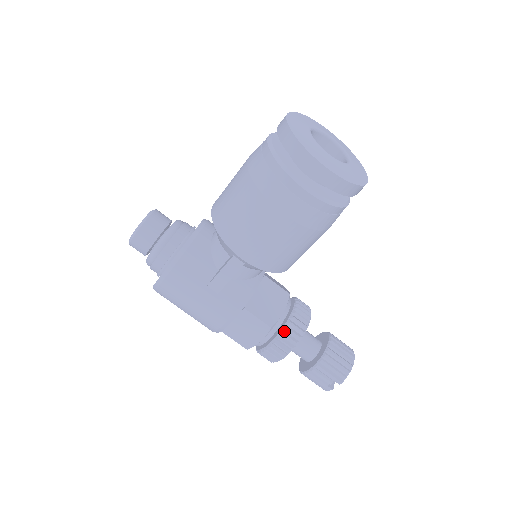
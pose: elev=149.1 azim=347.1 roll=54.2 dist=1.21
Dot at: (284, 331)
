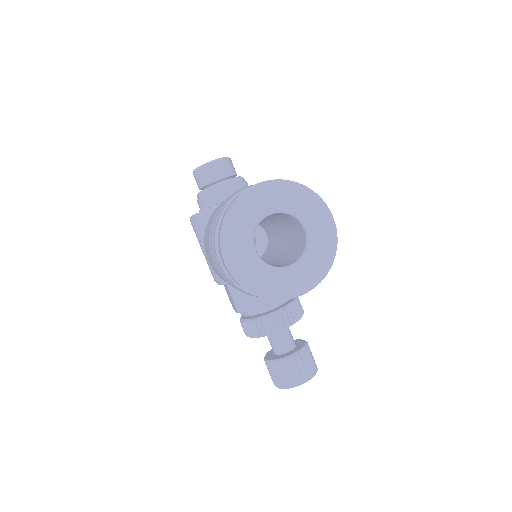
Dot at: (250, 322)
